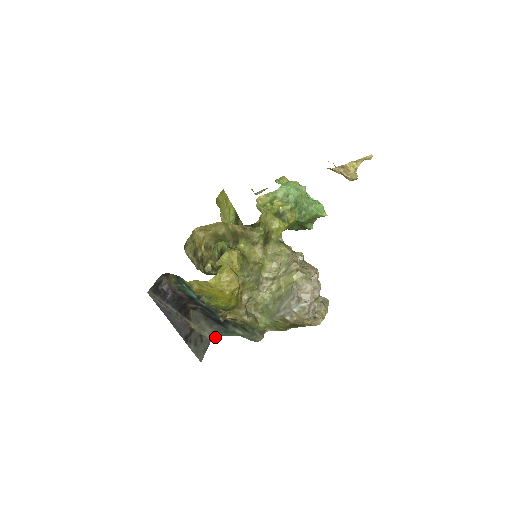
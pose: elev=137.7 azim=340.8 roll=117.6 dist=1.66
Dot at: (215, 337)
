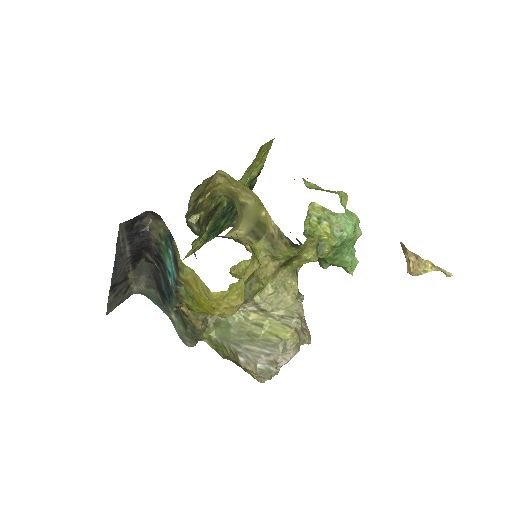
Dot at: (140, 293)
